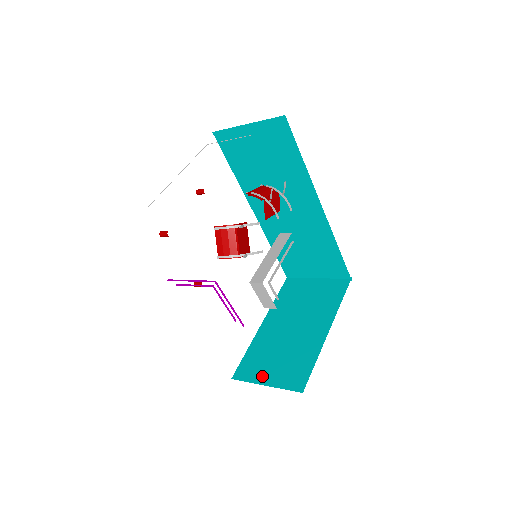
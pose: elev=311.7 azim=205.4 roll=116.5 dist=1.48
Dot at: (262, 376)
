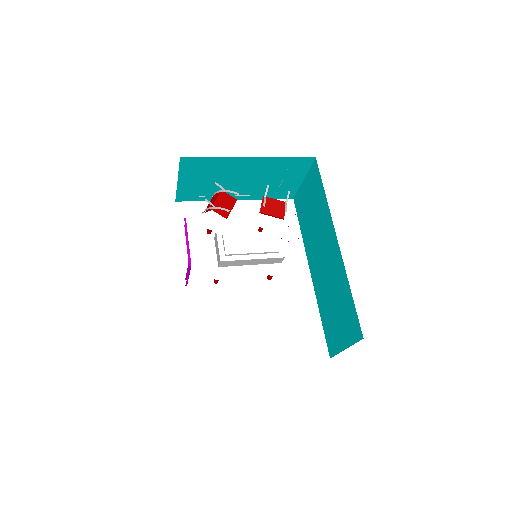
Dot at: occluded
